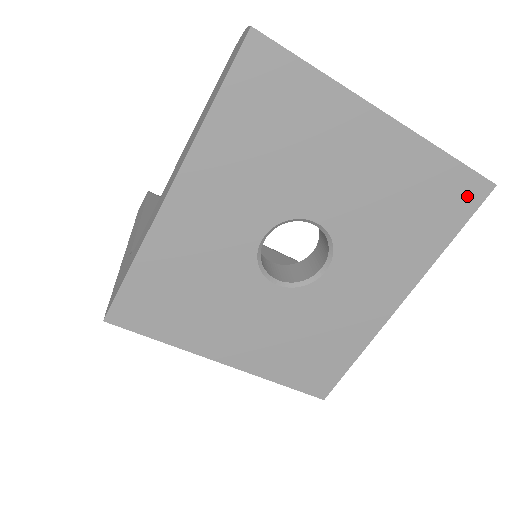
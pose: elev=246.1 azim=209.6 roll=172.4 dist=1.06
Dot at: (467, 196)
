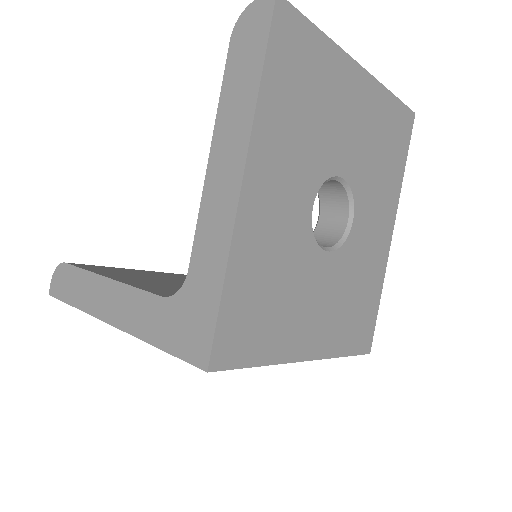
Dot at: (405, 126)
